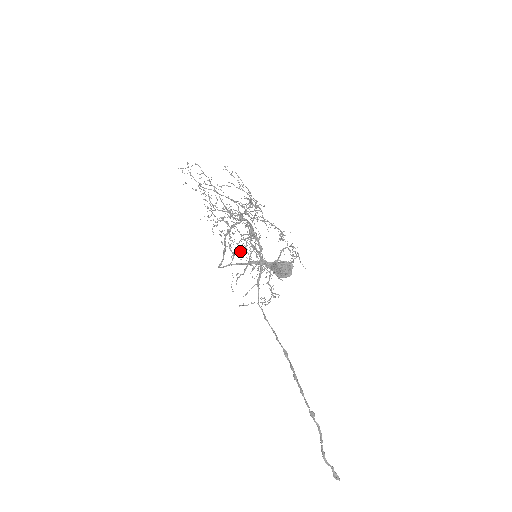
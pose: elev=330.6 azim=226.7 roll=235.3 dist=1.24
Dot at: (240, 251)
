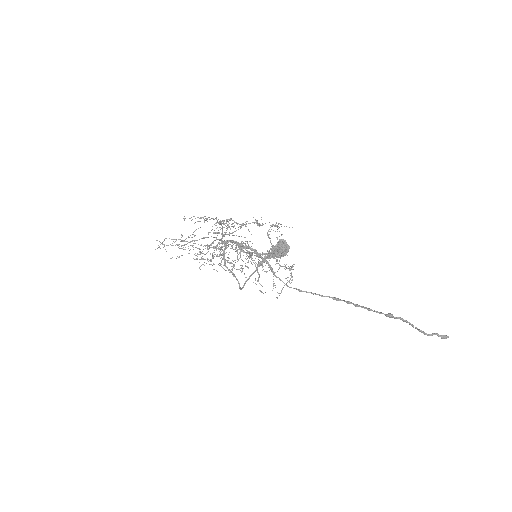
Dot at: (243, 261)
